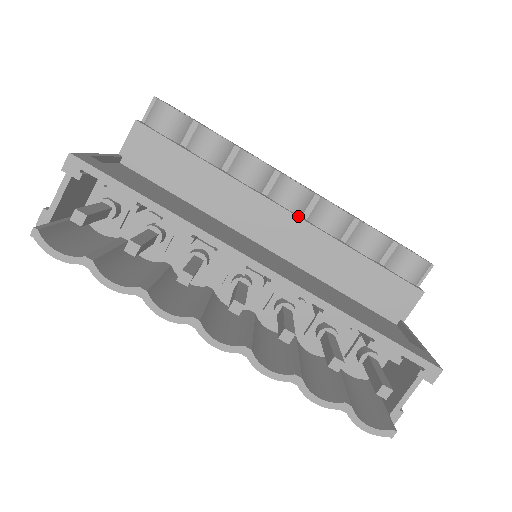
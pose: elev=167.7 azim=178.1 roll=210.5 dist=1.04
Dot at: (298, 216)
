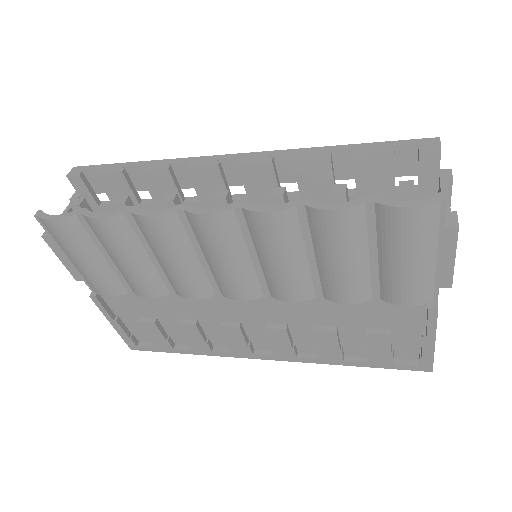
Dot at: occluded
